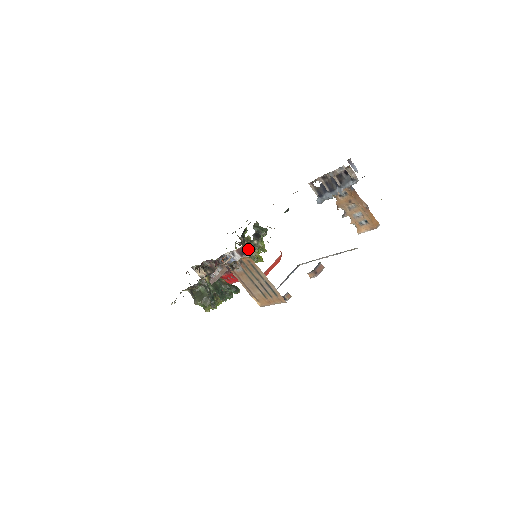
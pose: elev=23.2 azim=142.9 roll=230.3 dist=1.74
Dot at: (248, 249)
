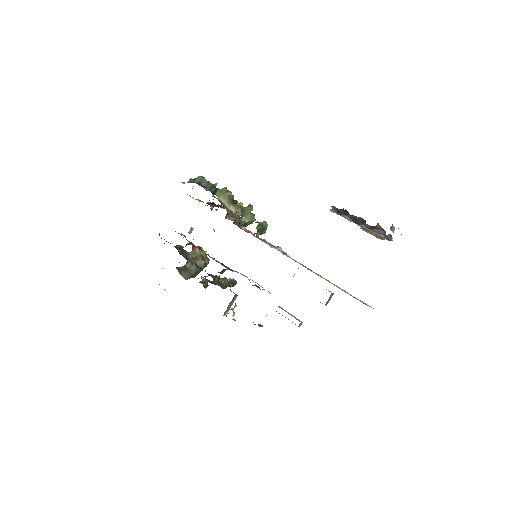
Dot at: occluded
